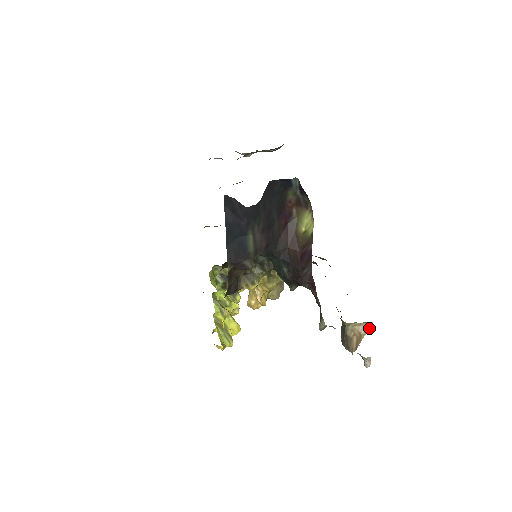
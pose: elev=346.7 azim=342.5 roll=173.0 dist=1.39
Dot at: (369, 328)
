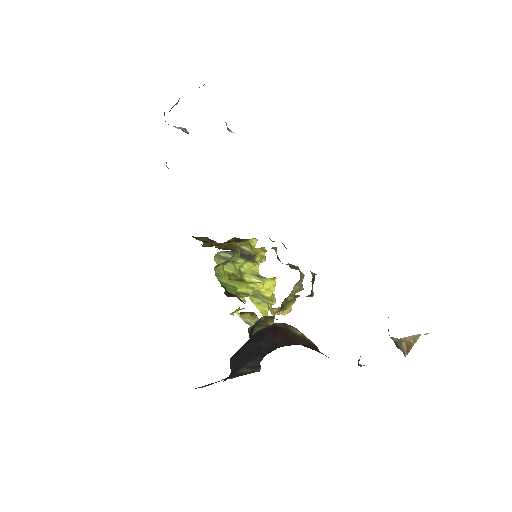
Dot at: (418, 338)
